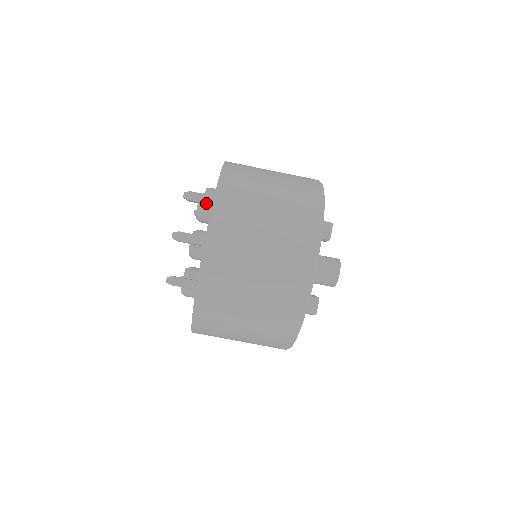
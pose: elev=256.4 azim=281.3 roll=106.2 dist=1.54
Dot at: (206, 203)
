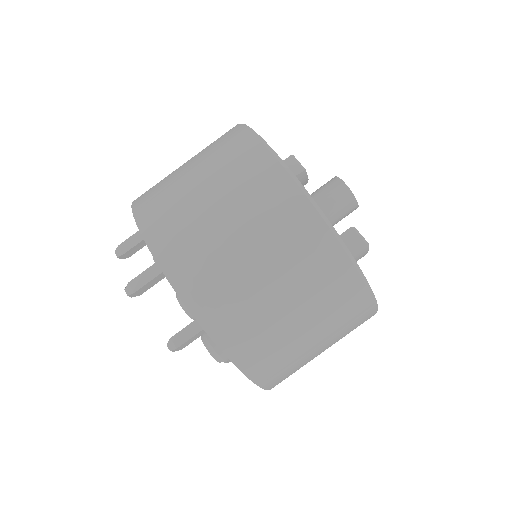
Dot at: (142, 240)
